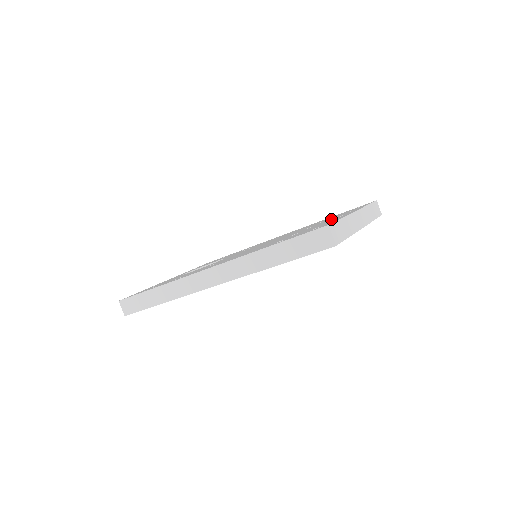
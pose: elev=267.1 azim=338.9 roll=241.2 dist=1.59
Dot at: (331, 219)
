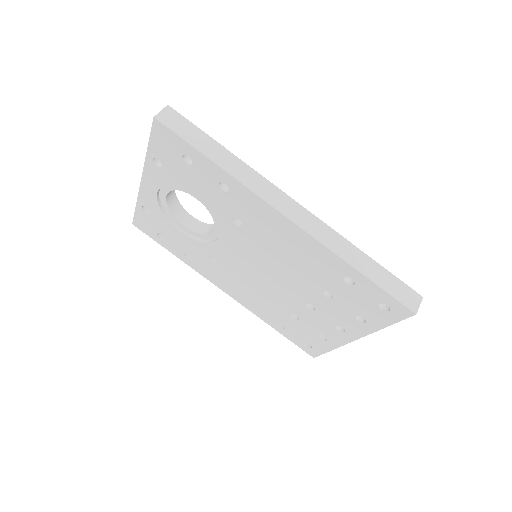
Dot at: occluded
